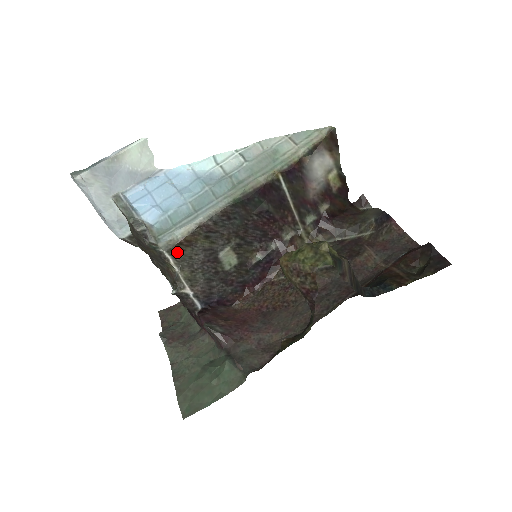
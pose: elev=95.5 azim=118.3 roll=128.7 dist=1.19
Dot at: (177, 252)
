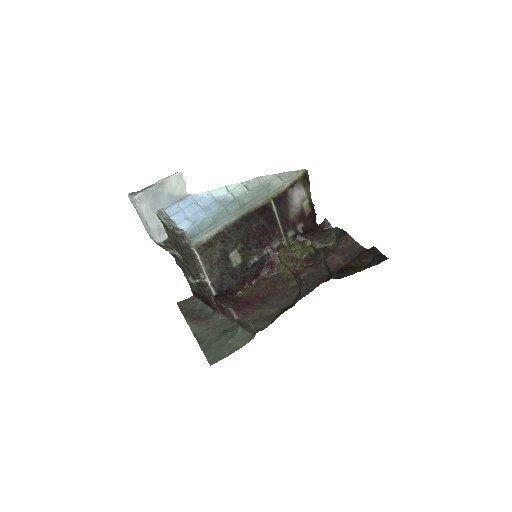
Dot at: (203, 251)
